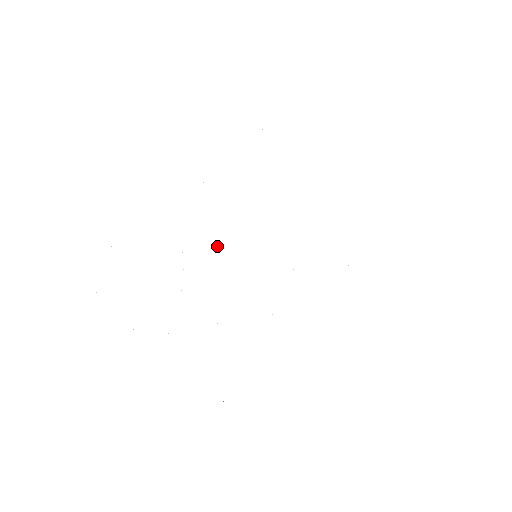
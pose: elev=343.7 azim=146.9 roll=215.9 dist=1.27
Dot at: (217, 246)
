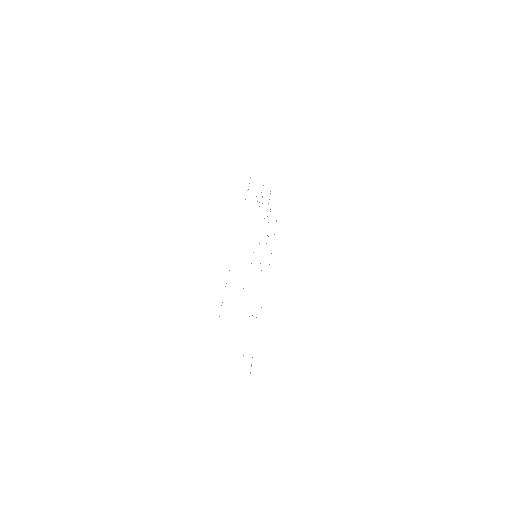
Dot at: occluded
